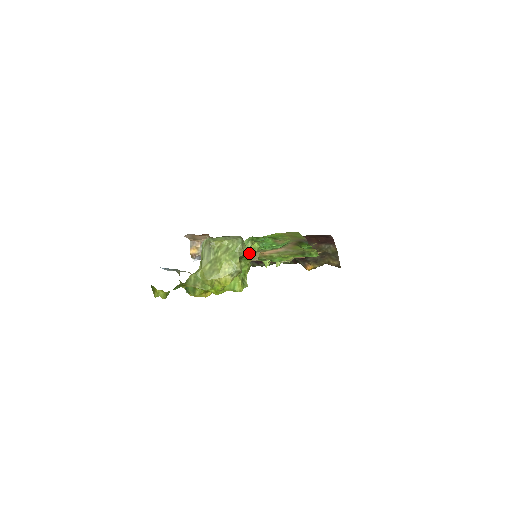
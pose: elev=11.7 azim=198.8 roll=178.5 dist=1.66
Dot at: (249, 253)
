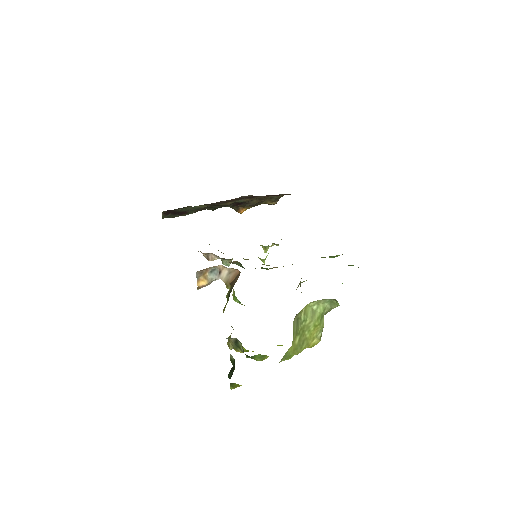
Dot at: occluded
